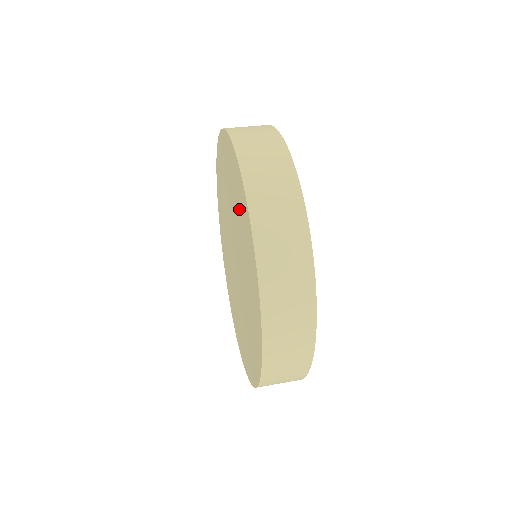
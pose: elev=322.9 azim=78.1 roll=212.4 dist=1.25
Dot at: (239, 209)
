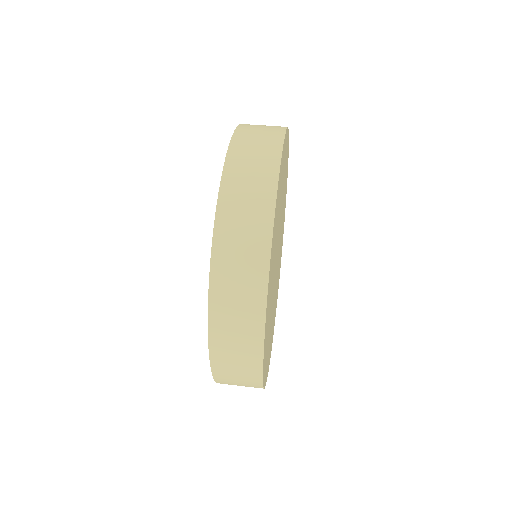
Dot at: occluded
